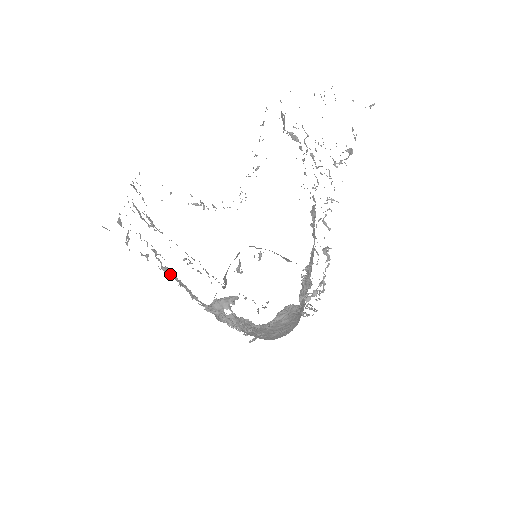
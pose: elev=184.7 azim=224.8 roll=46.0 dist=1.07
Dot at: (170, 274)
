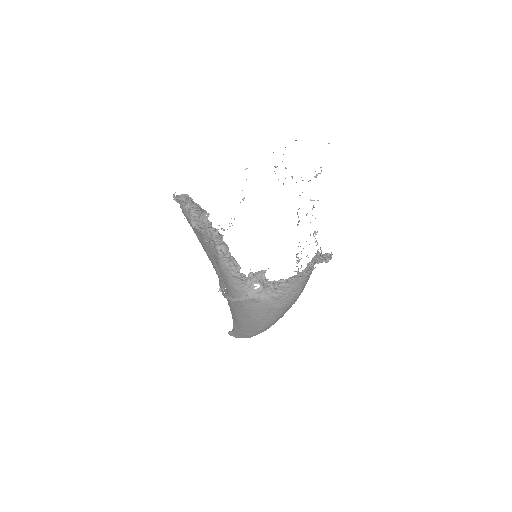
Dot at: (224, 251)
